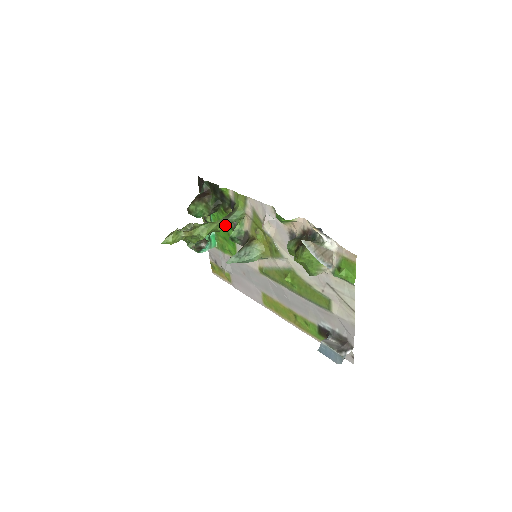
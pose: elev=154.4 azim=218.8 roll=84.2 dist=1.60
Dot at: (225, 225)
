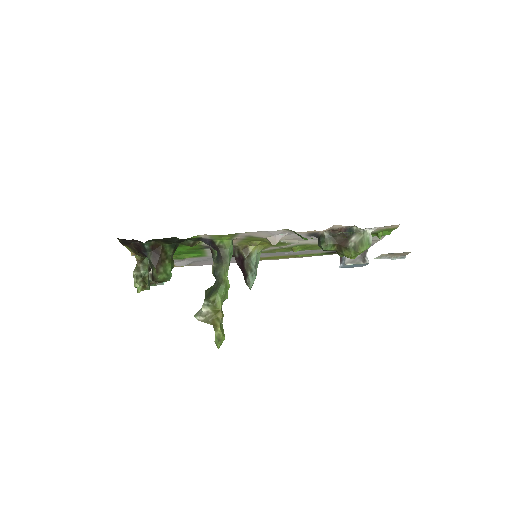
Dot at: (228, 268)
